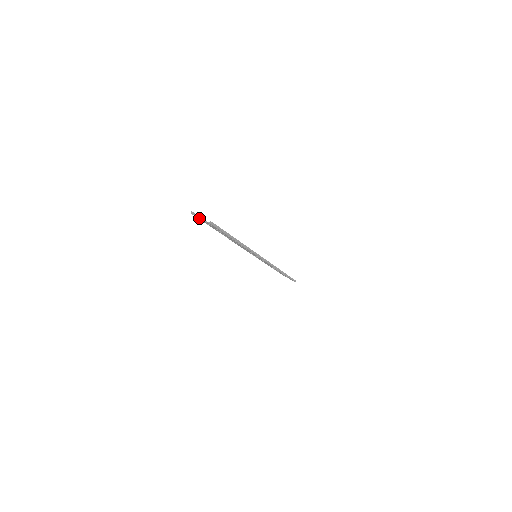
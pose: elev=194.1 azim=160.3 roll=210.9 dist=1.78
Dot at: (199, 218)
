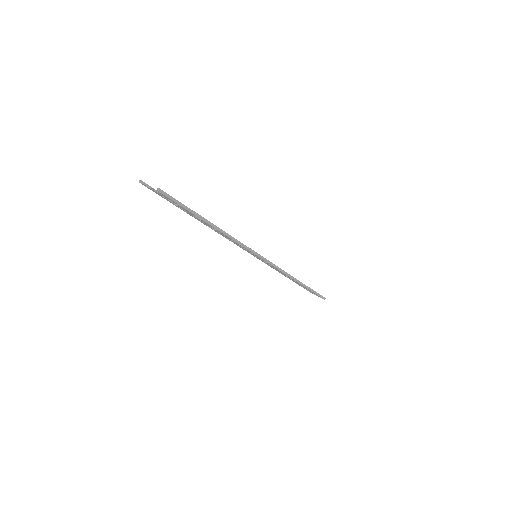
Dot at: (150, 188)
